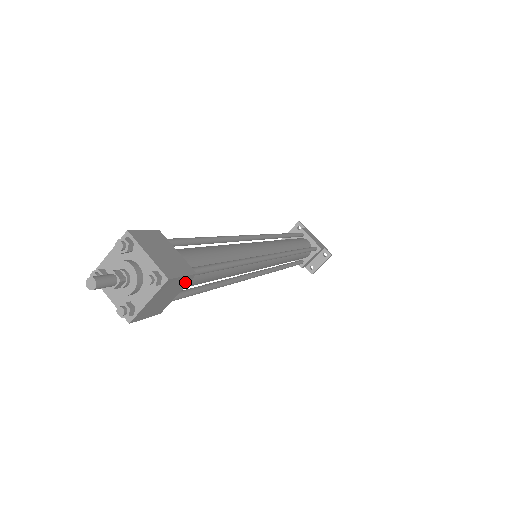
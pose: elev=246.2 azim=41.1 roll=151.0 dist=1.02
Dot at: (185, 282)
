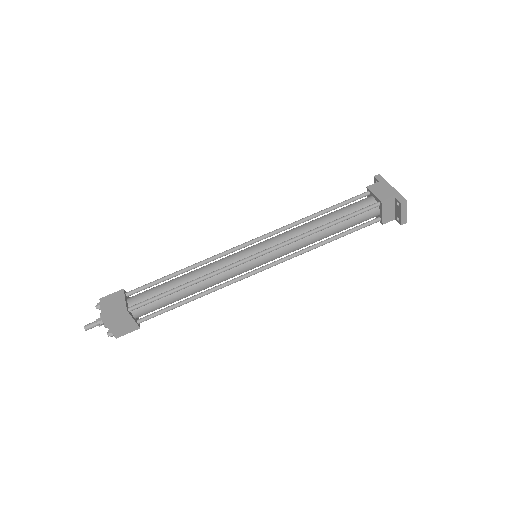
Dot at: (125, 316)
